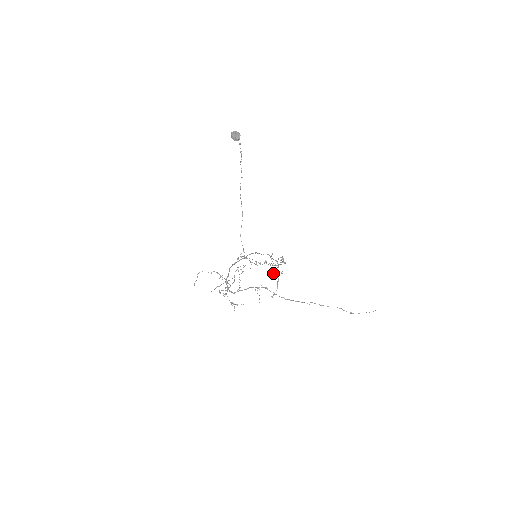
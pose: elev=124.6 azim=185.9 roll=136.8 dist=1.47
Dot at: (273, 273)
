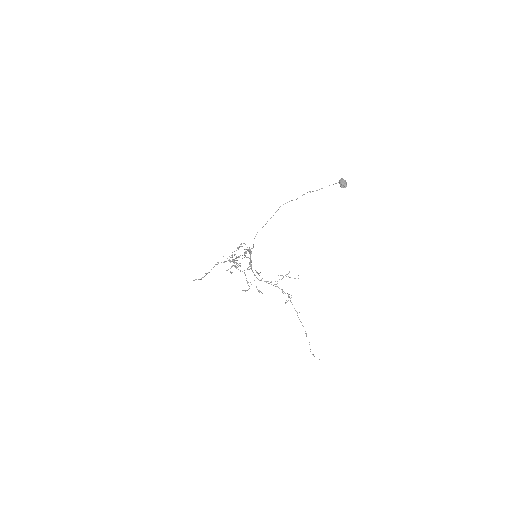
Dot at: occluded
